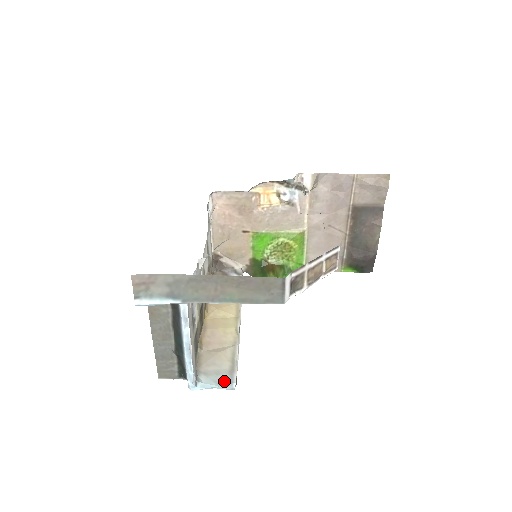
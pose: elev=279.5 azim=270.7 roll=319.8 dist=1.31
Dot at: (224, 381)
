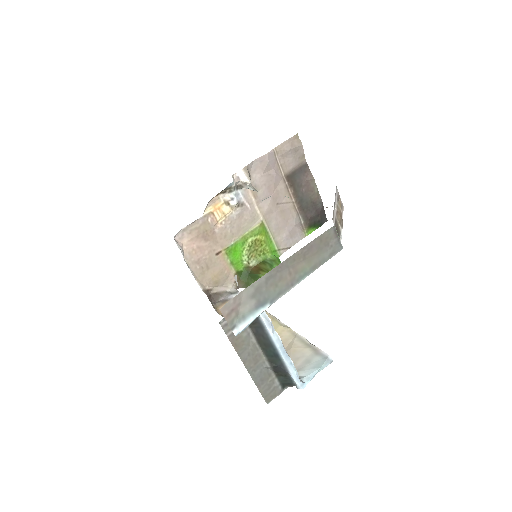
Dot at: (320, 362)
